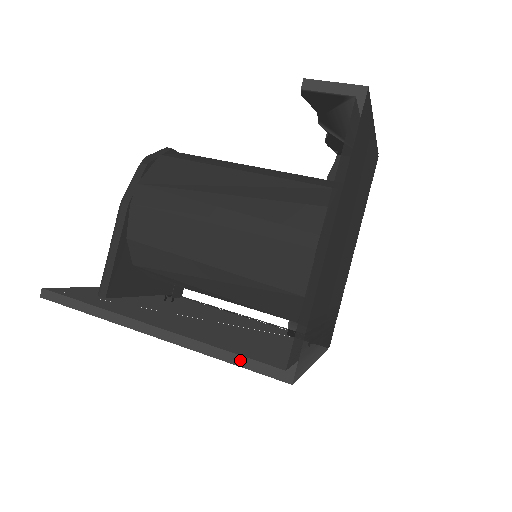
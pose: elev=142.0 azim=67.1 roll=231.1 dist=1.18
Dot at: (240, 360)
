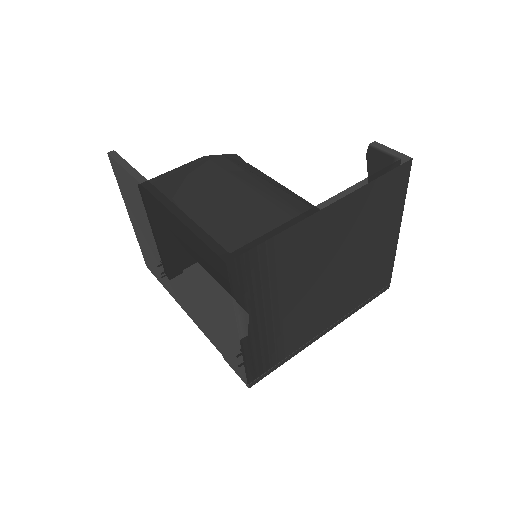
Dot at: (203, 234)
